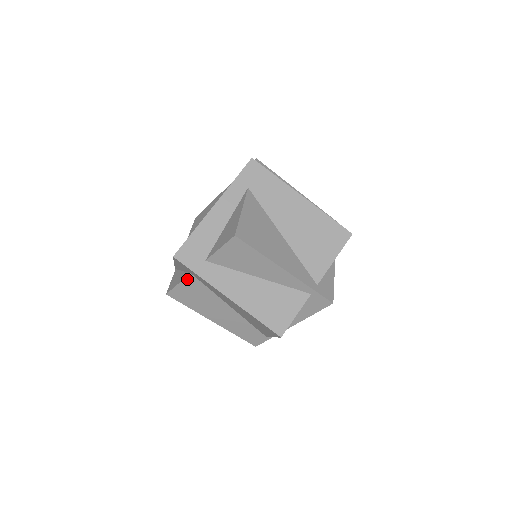
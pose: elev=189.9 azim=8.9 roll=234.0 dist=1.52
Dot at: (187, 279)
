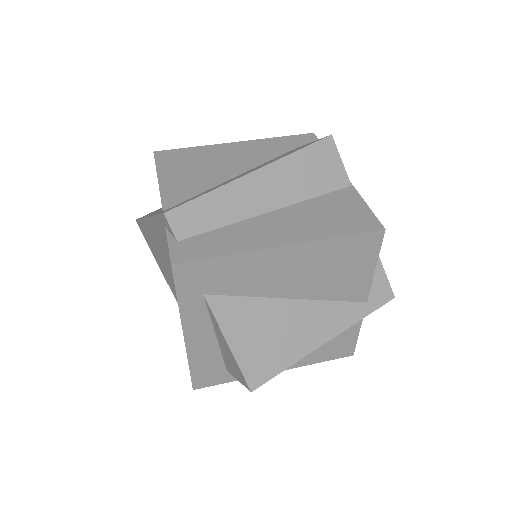
Dot at: occluded
